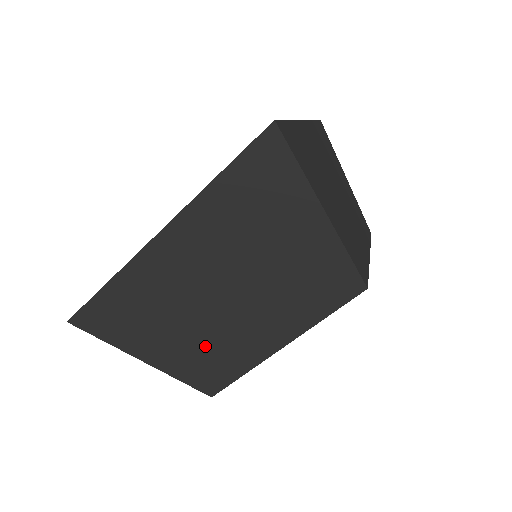
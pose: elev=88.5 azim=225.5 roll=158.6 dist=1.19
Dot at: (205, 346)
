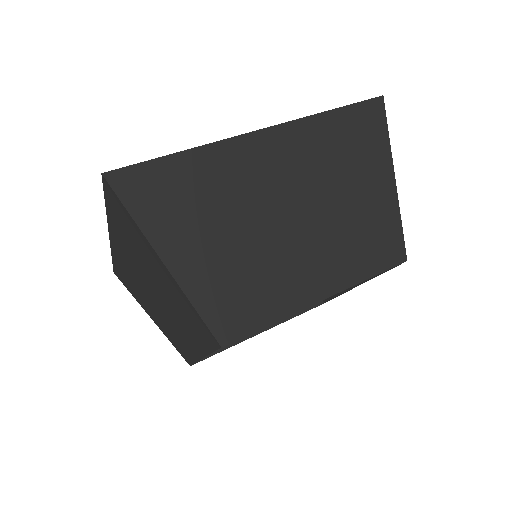
Dot at: (248, 269)
